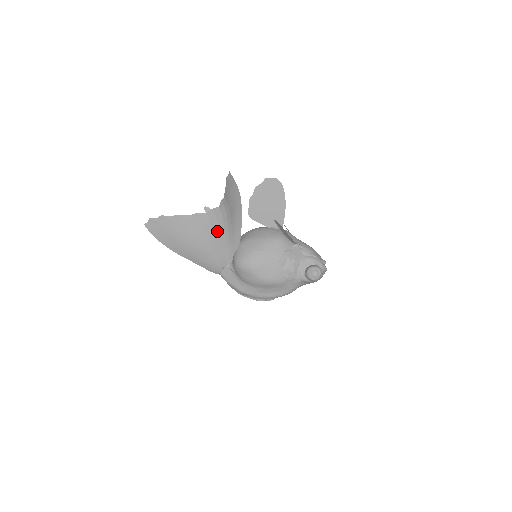
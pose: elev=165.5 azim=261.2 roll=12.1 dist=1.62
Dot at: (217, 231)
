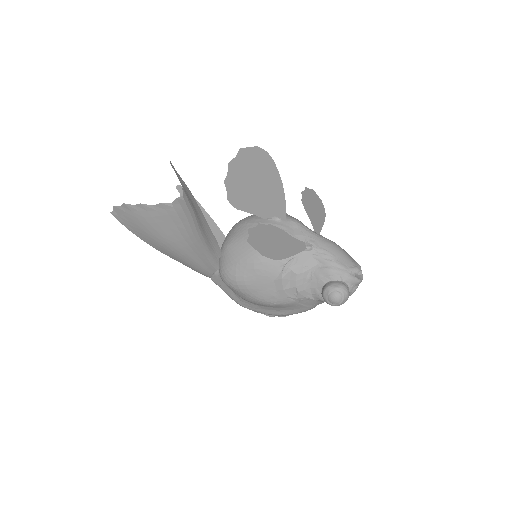
Dot at: (189, 230)
